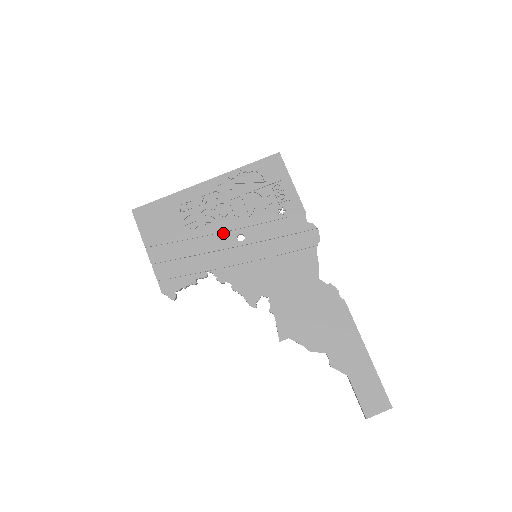
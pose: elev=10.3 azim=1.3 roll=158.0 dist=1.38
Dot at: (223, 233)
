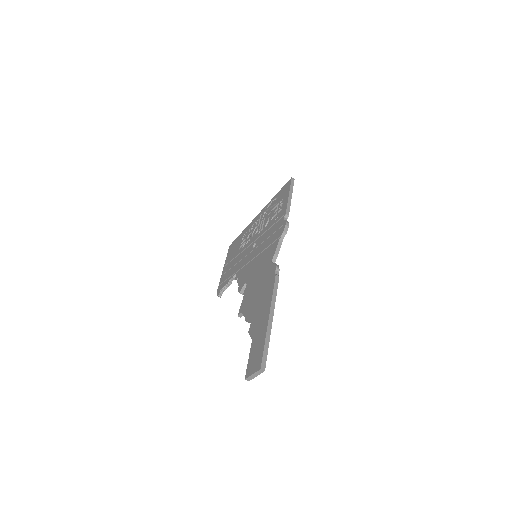
Dot at: (250, 245)
